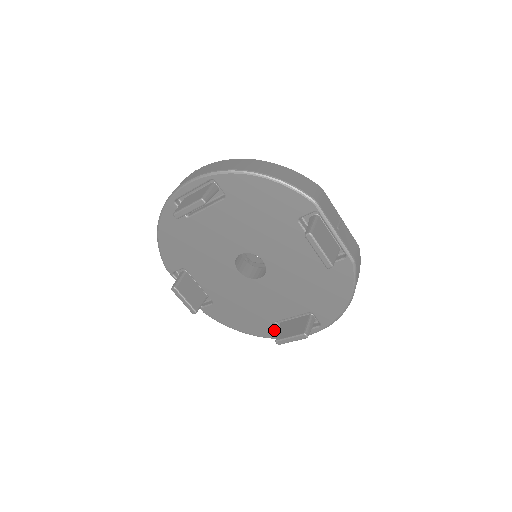
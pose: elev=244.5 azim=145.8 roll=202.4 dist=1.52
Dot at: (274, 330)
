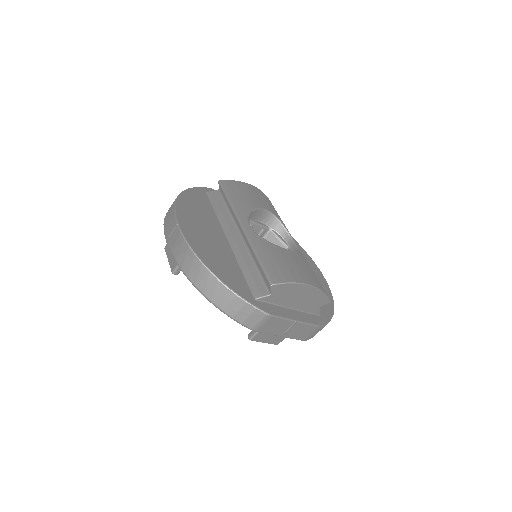
Dot at: occluded
